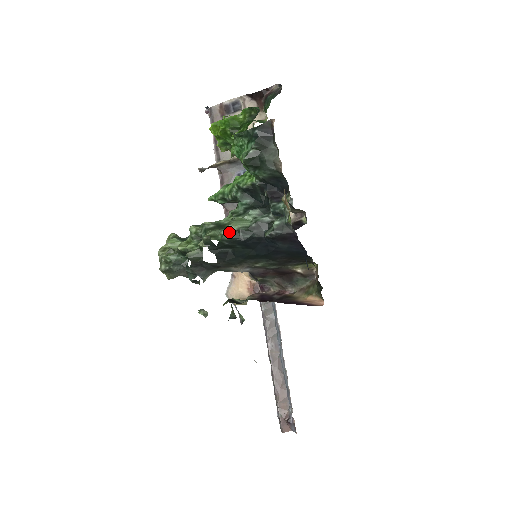
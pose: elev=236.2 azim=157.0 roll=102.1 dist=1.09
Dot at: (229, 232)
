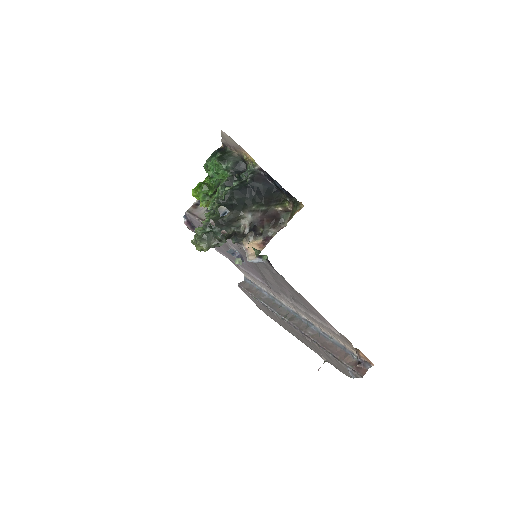
Dot at: (227, 190)
